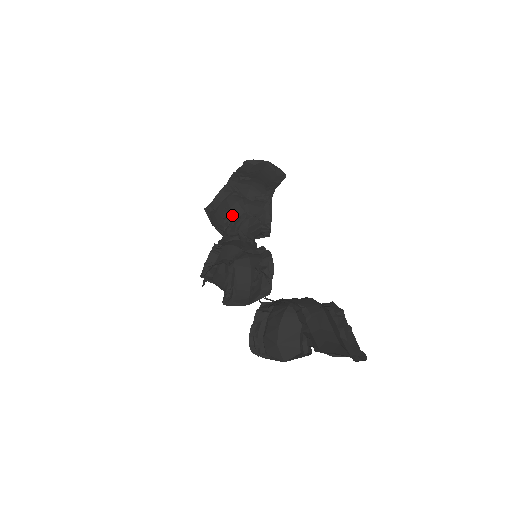
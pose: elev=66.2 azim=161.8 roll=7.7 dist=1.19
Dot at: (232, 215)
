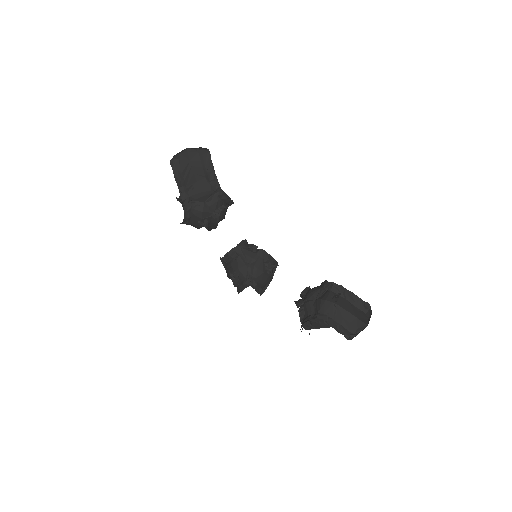
Dot at: occluded
